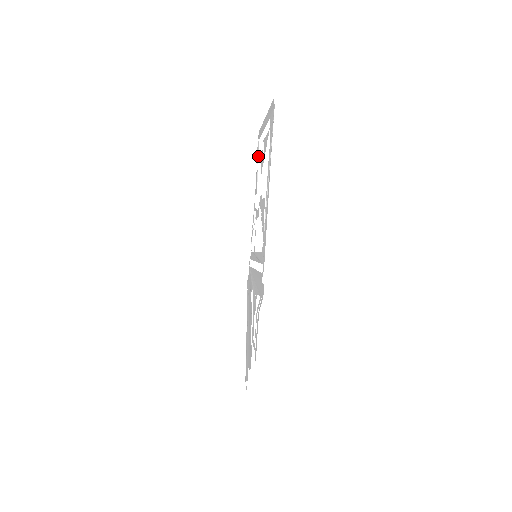
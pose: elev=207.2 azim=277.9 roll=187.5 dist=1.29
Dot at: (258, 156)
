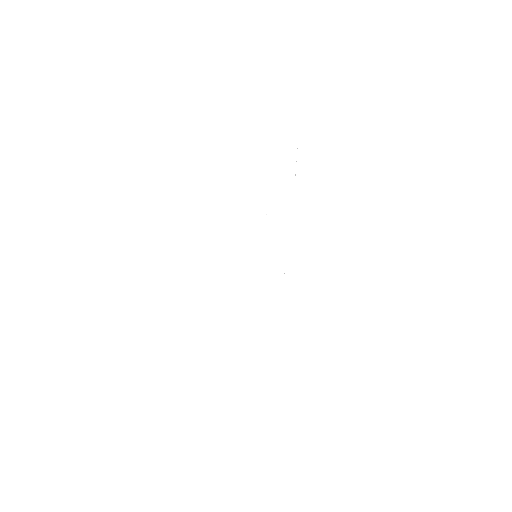
Dot at: occluded
